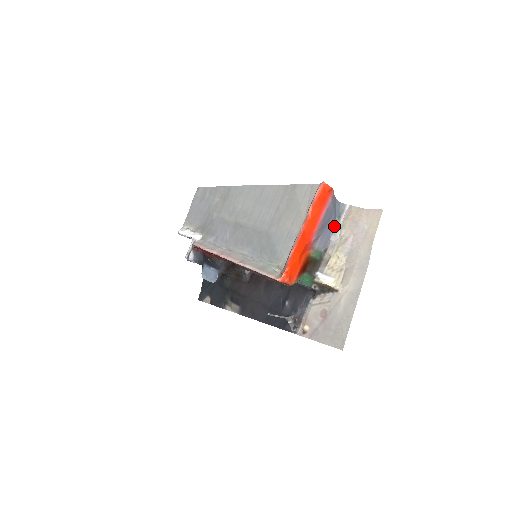
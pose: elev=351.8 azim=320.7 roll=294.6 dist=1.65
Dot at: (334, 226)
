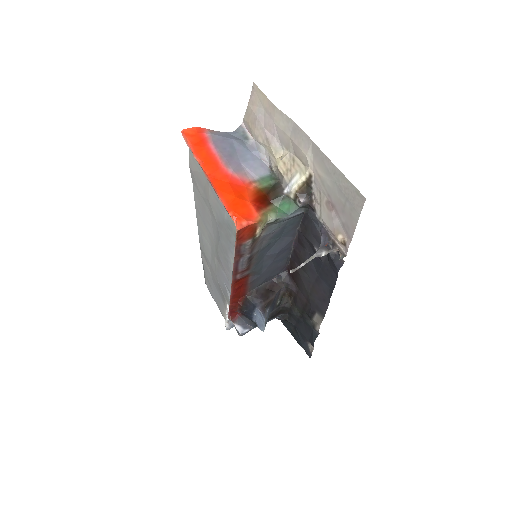
Dot at: (250, 148)
